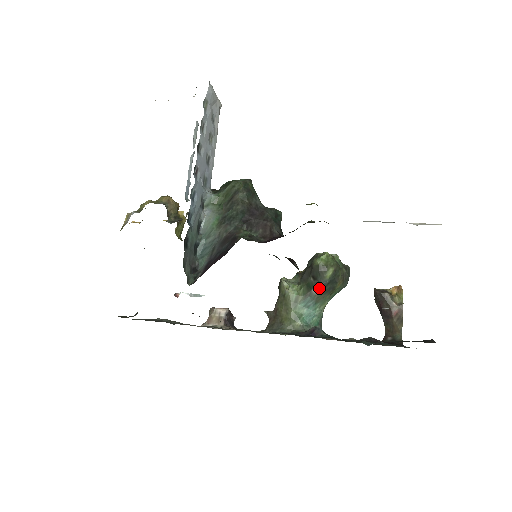
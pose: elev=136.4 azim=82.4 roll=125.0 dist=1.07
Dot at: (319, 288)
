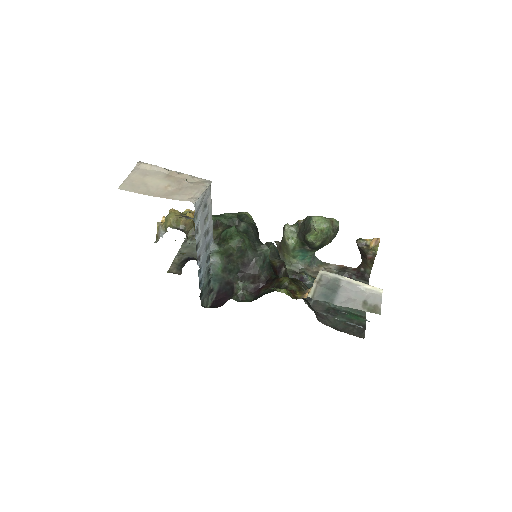
Dot at: (310, 248)
